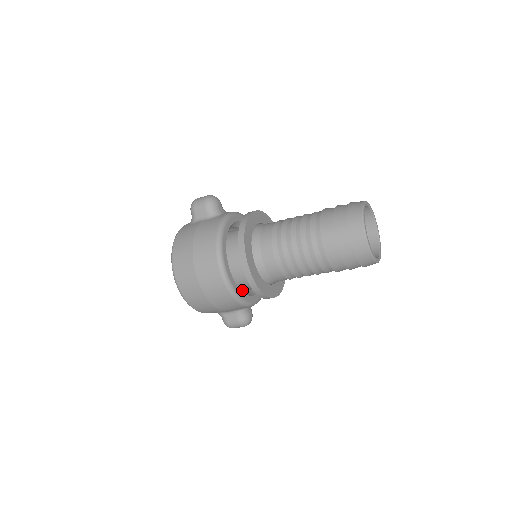
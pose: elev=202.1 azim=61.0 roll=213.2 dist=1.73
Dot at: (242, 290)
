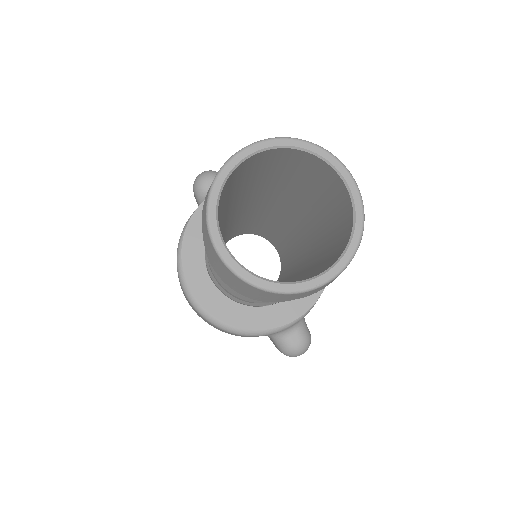
Dot at: occluded
